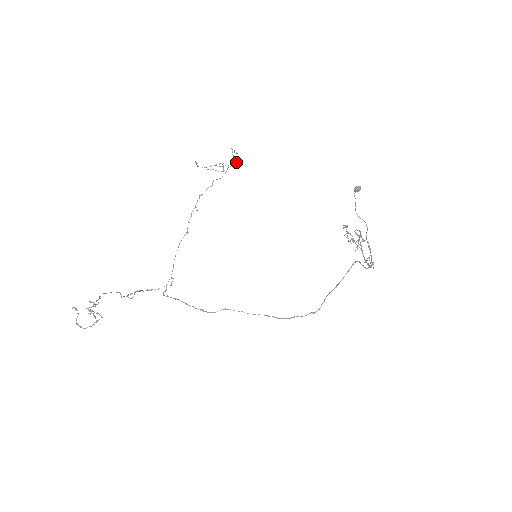
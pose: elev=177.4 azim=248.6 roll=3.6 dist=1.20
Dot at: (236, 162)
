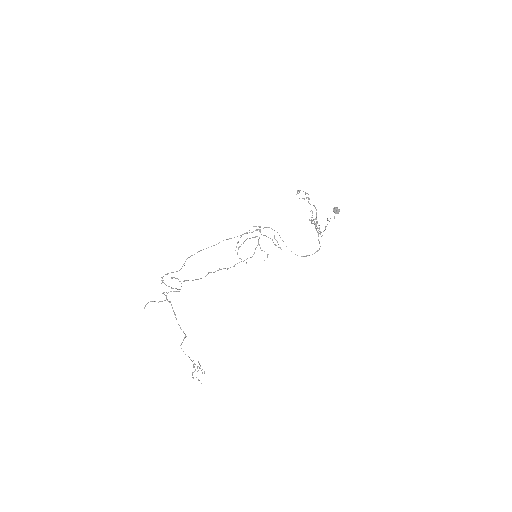
Dot at: occluded
